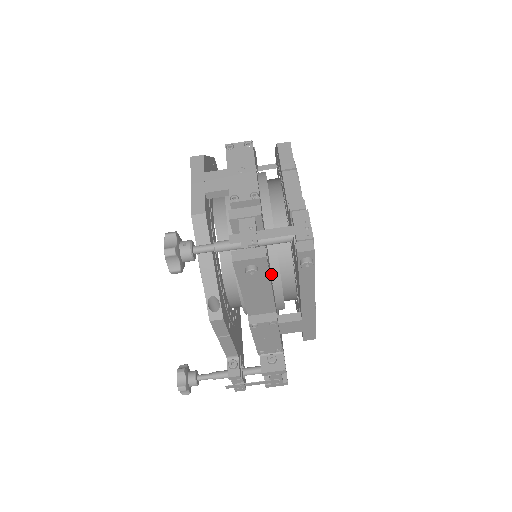
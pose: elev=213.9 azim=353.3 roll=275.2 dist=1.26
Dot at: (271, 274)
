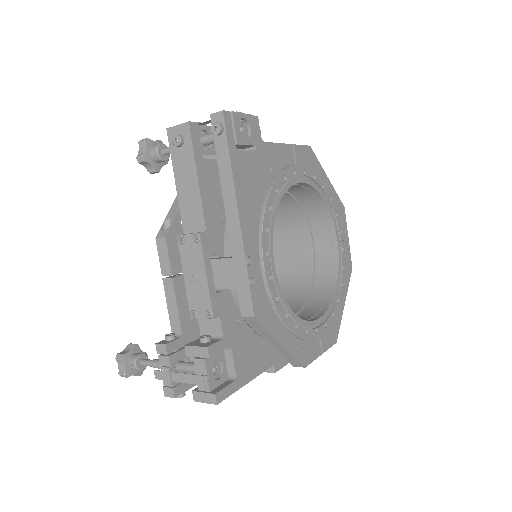
Dot at: occluded
